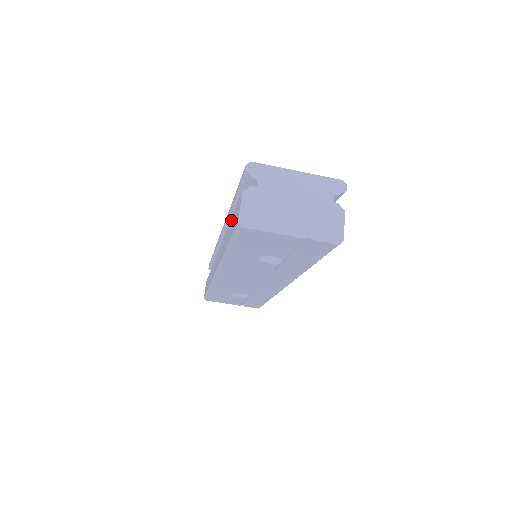
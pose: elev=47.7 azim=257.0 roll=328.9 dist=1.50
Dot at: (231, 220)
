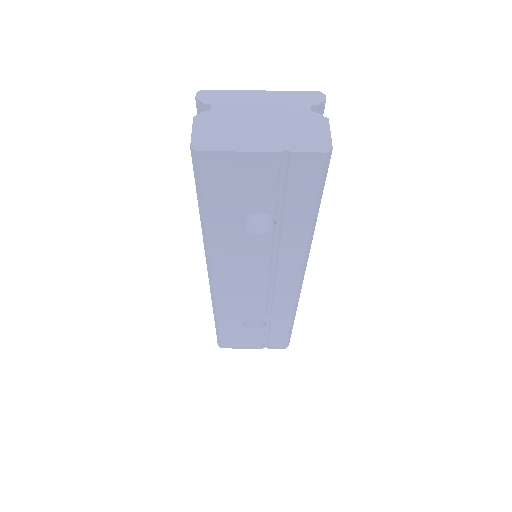
Dot at: occluded
